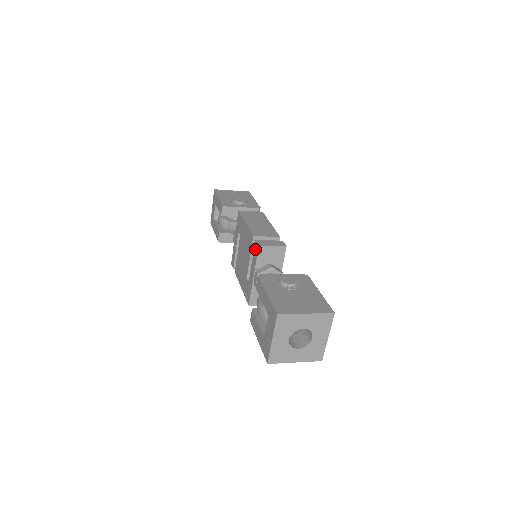
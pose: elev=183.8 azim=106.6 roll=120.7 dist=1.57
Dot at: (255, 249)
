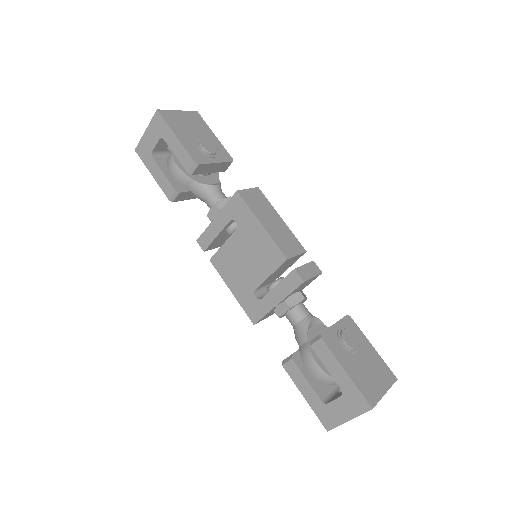
Dot at: (291, 279)
